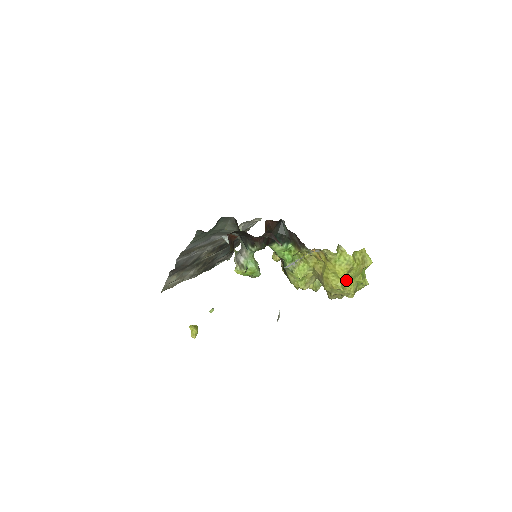
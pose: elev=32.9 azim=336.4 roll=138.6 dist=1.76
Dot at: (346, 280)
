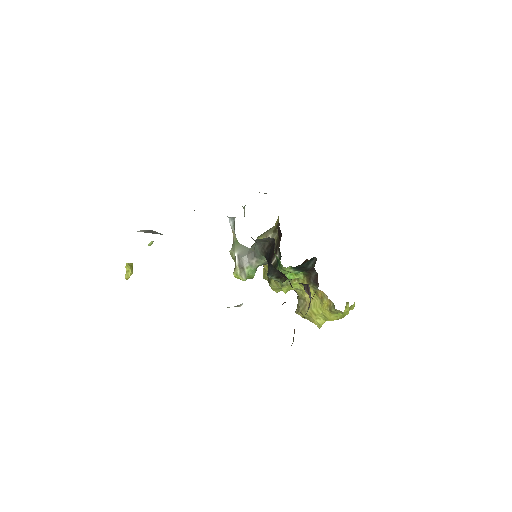
Dot at: occluded
